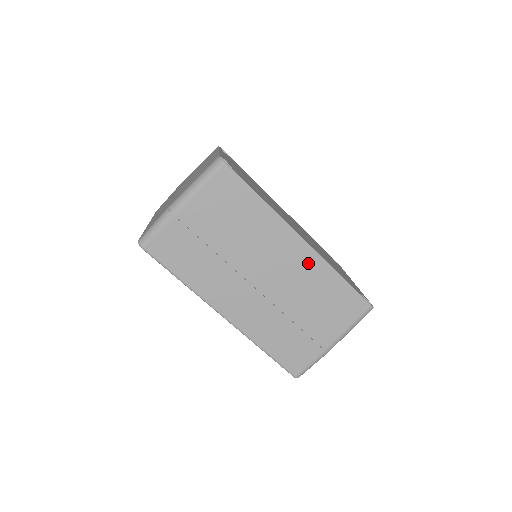
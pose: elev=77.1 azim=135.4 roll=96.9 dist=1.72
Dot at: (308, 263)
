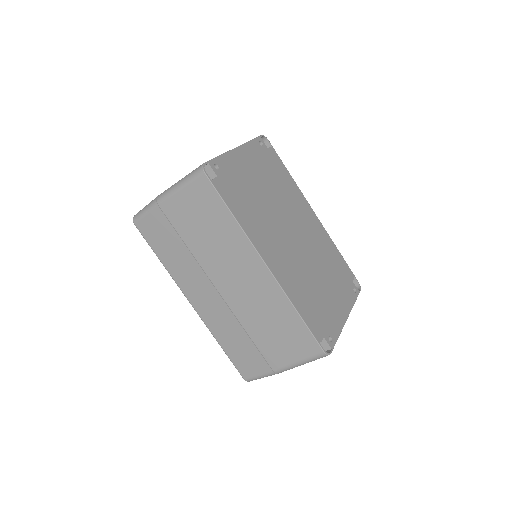
Dot at: (268, 289)
